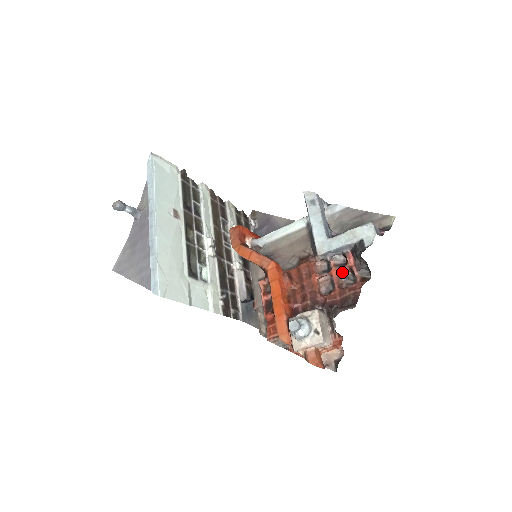
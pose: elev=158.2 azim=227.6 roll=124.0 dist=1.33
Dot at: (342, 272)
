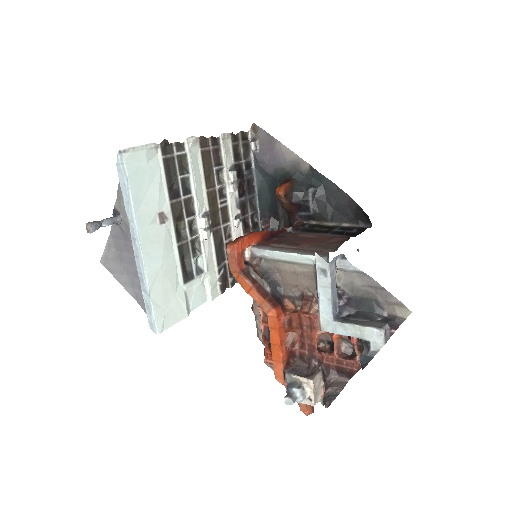
Dot at: (343, 338)
